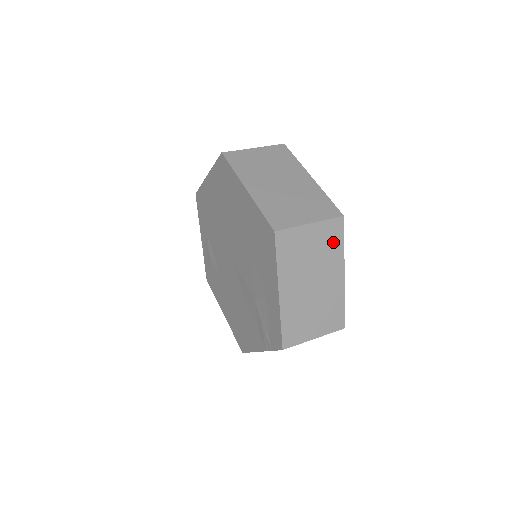
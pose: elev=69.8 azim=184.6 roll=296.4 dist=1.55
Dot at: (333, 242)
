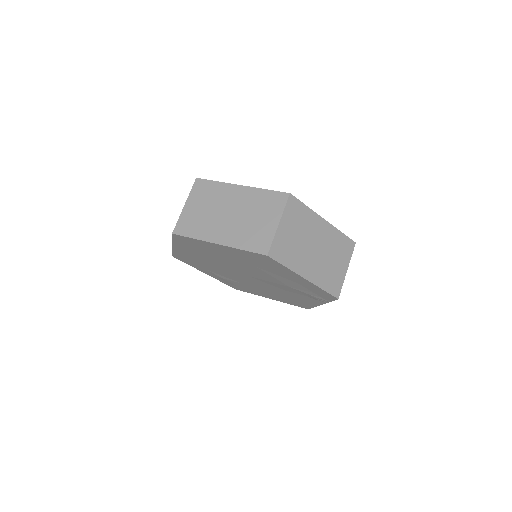
Dot at: (300, 214)
